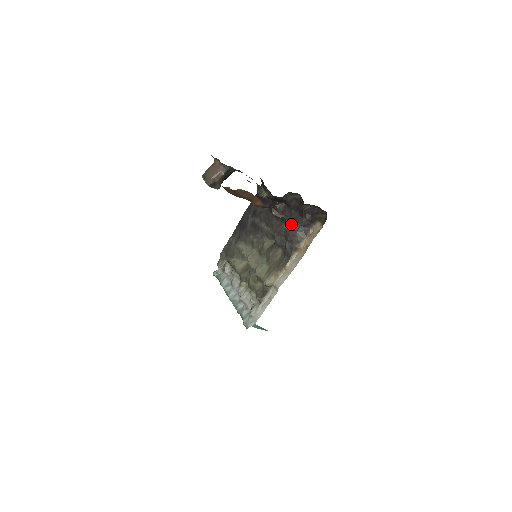
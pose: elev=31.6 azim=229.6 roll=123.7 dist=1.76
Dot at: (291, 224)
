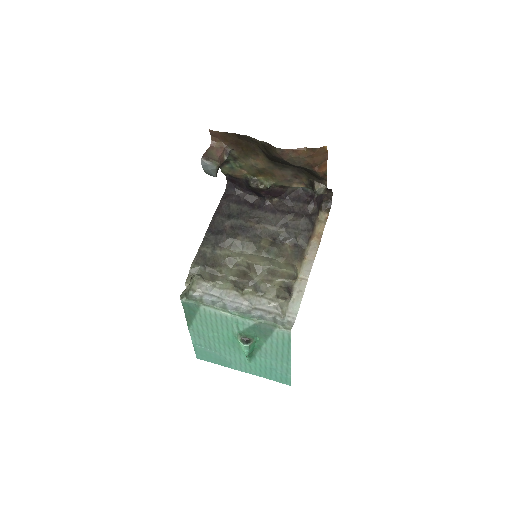
Dot at: (299, 214)
